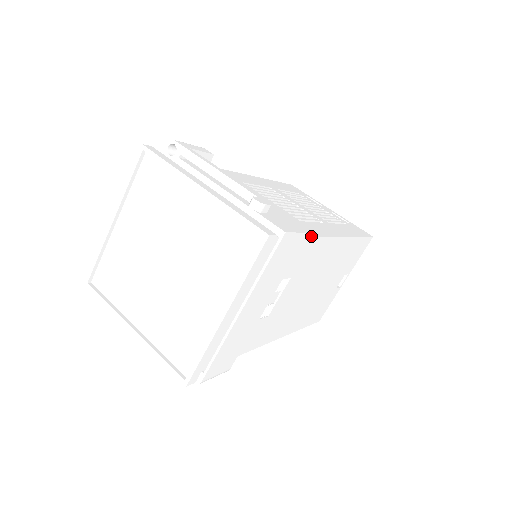
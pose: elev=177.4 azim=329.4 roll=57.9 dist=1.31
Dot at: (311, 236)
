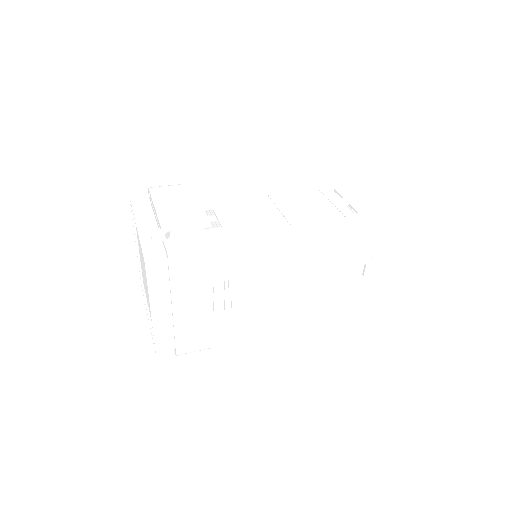
Dot at: (227, 248)
